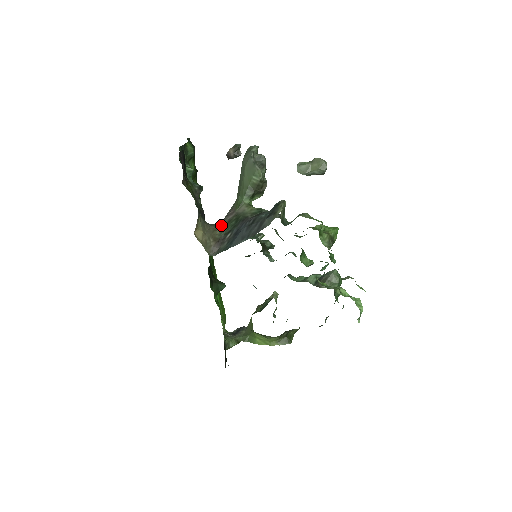
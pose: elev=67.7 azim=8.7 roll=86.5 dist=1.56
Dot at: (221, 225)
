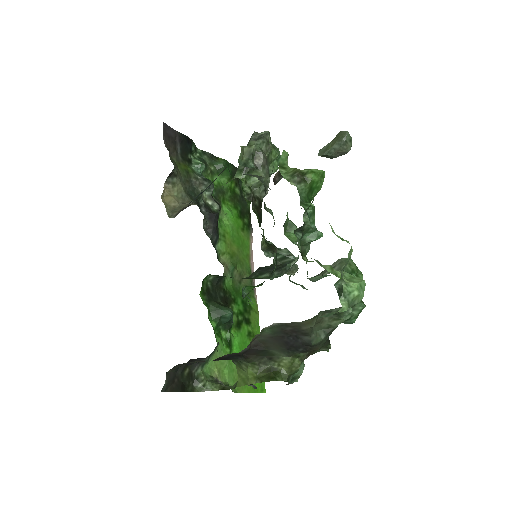
Dot at: occluded
